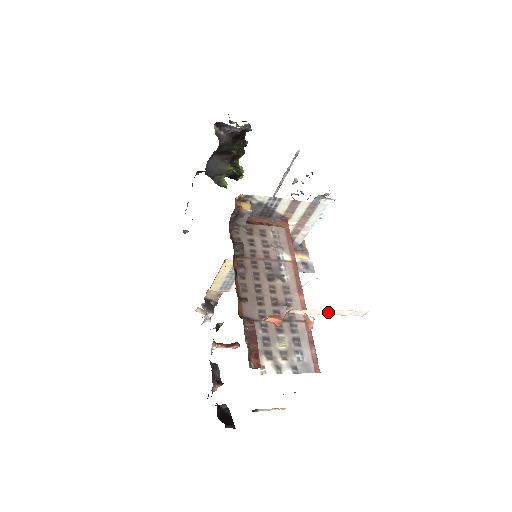
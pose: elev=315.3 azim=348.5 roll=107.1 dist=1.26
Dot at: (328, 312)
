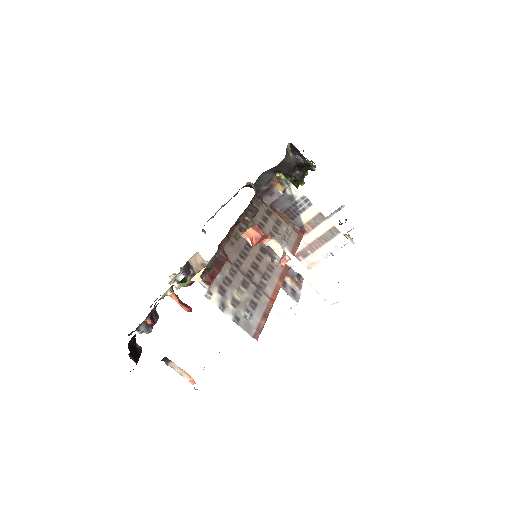
Dot at: (303, 272)
